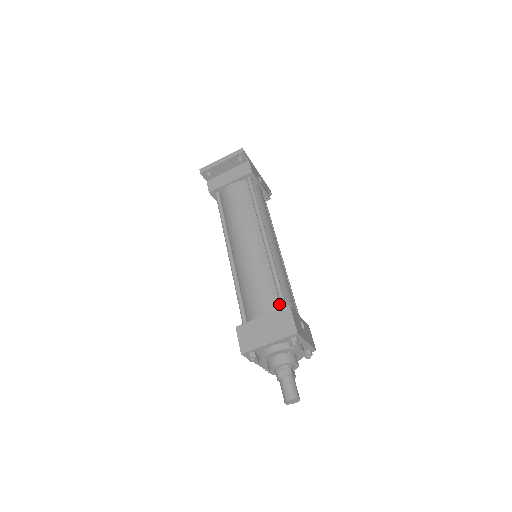
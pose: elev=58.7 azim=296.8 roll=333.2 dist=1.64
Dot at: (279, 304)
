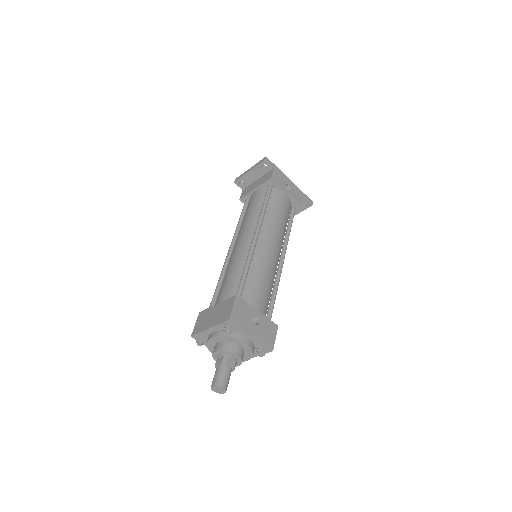
Dot at: occluded
